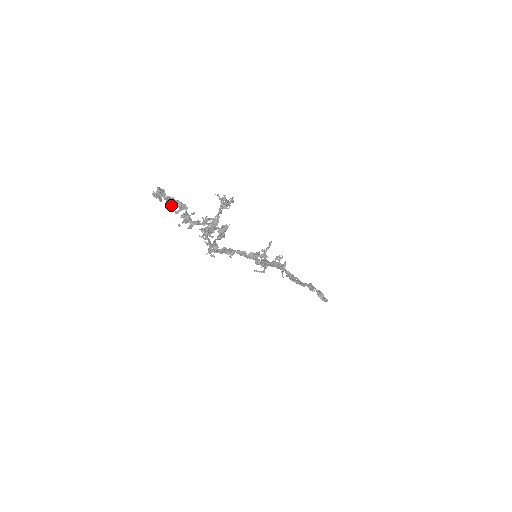
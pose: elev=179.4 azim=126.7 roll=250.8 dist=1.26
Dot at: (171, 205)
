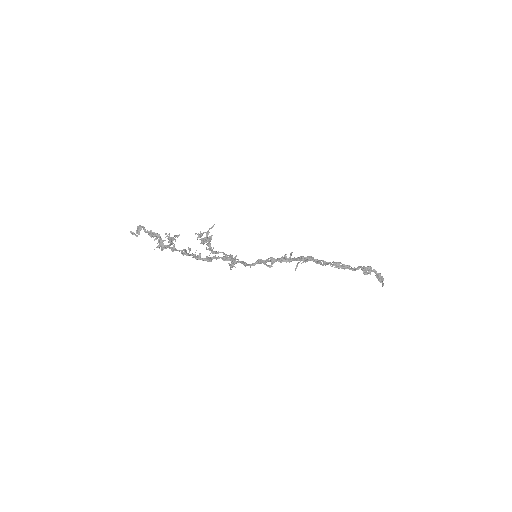
Dot at: (151, 235)
